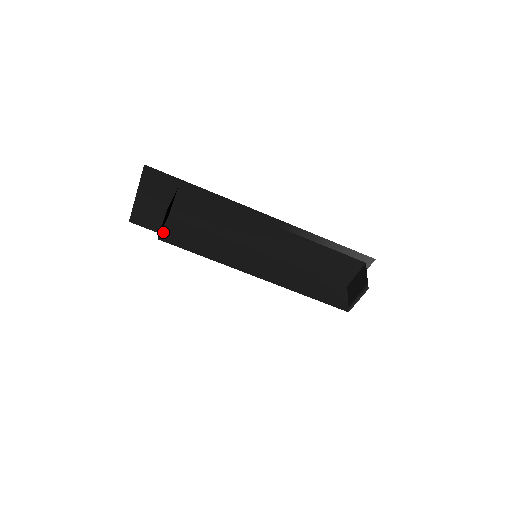
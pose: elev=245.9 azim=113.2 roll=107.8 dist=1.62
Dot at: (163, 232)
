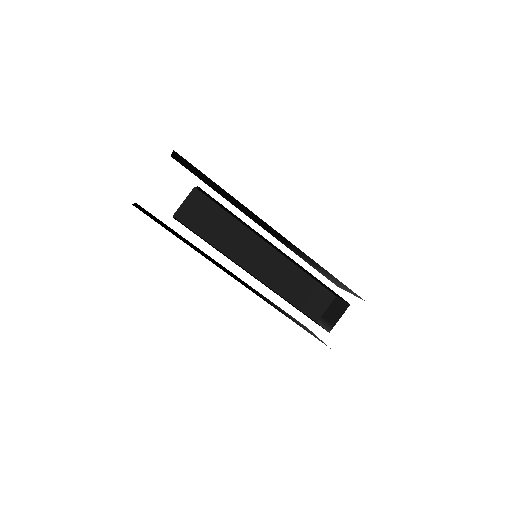
Dot at: (181, 208)
